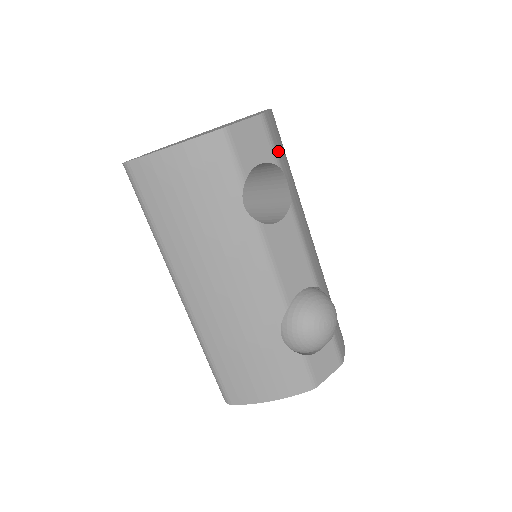
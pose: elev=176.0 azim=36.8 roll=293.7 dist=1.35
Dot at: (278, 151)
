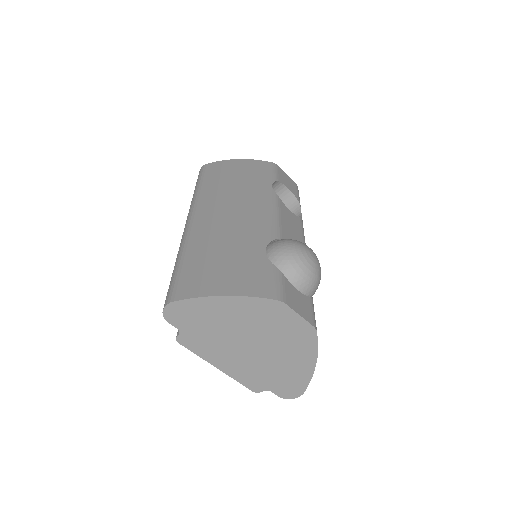
Dot at: occluded
